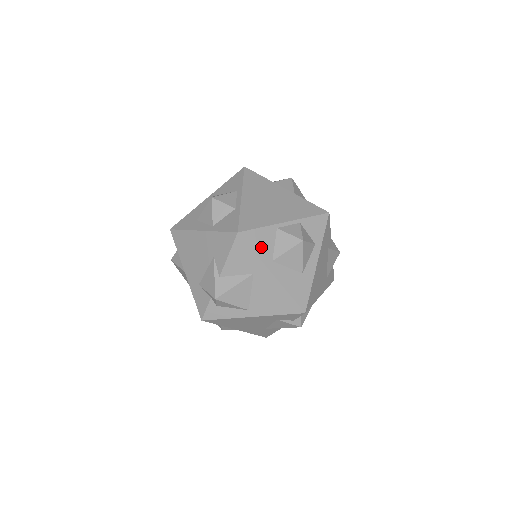
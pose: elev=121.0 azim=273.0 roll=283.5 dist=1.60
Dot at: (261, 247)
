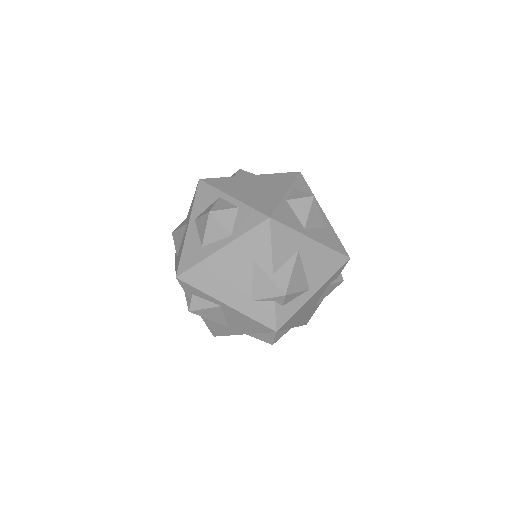
Dot at: (290, 221)
